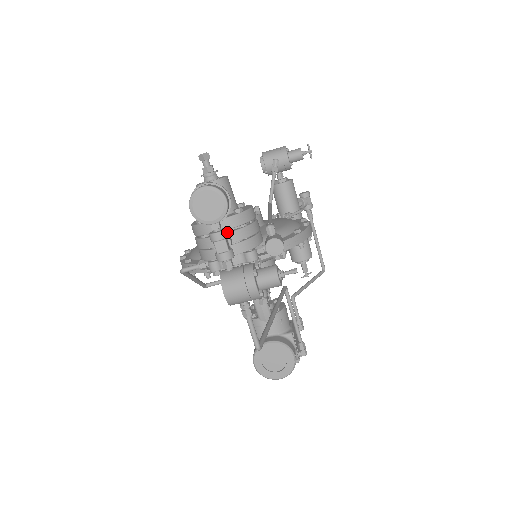
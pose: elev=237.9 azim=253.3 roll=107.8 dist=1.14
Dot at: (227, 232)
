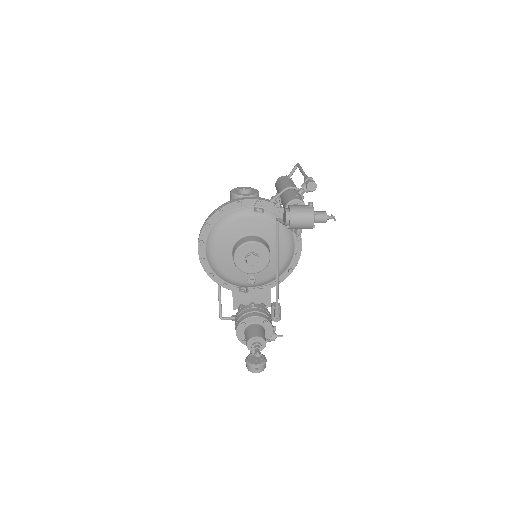
Dot at: occluded
